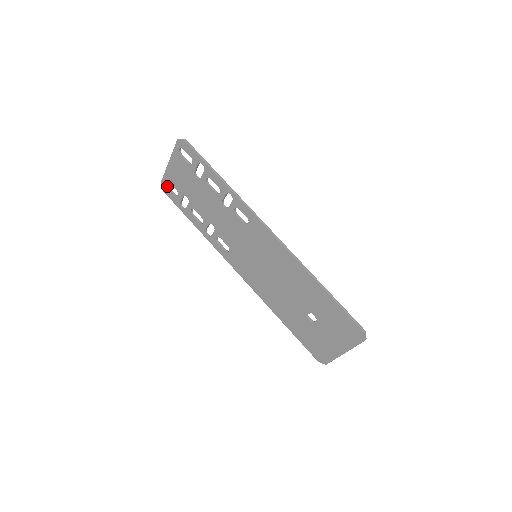
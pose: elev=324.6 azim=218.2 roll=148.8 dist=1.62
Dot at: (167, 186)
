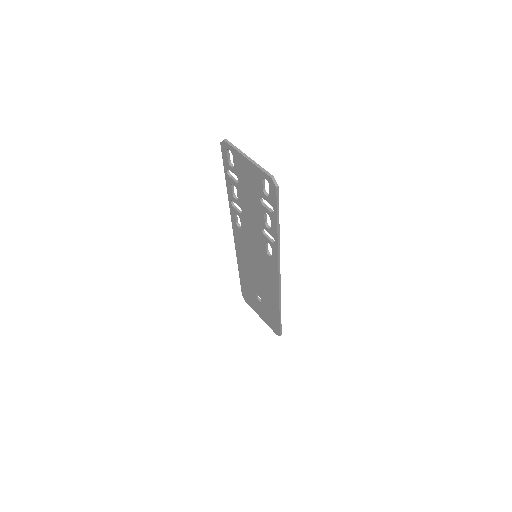
Dot at: (228, 149)
